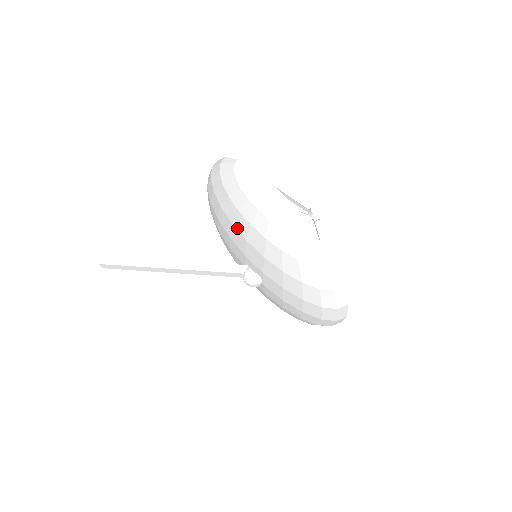
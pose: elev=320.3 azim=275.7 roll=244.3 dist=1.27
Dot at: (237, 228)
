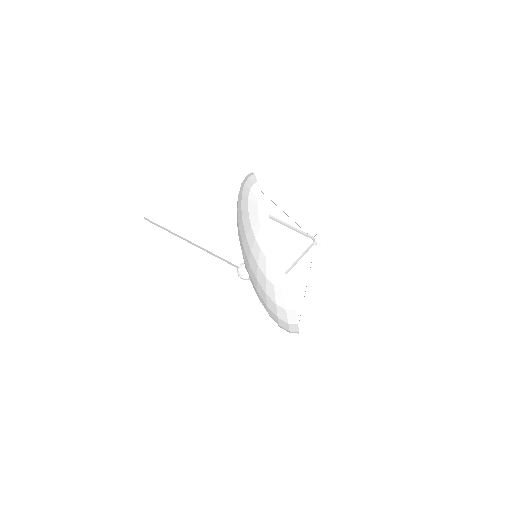
Dot at: (240, 232)
